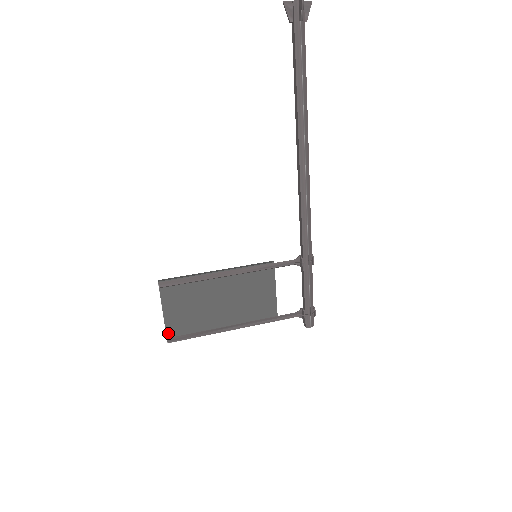
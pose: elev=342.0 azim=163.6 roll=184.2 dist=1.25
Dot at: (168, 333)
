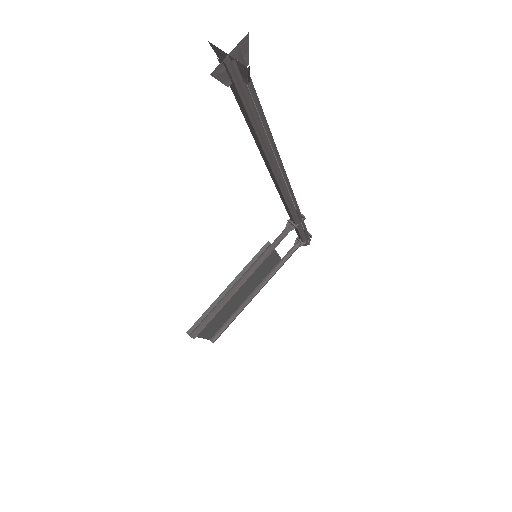
Dot at: (209, 338)
